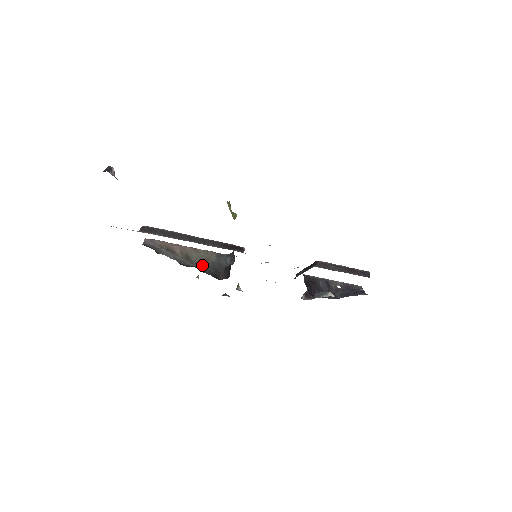
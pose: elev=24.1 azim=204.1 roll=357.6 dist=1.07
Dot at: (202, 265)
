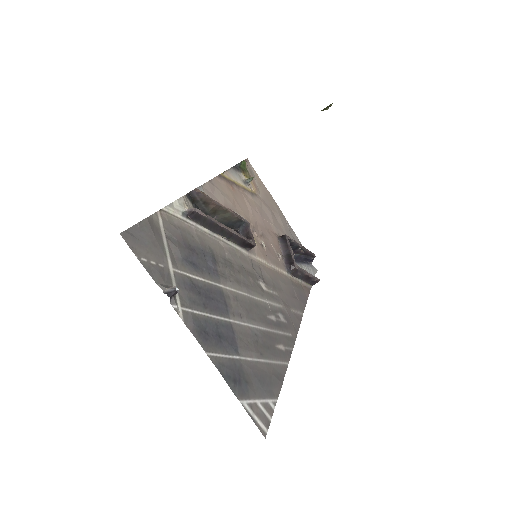
Dot at: (219, 221)
